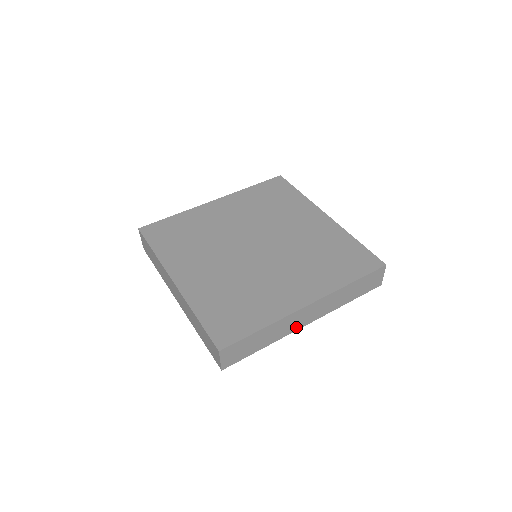
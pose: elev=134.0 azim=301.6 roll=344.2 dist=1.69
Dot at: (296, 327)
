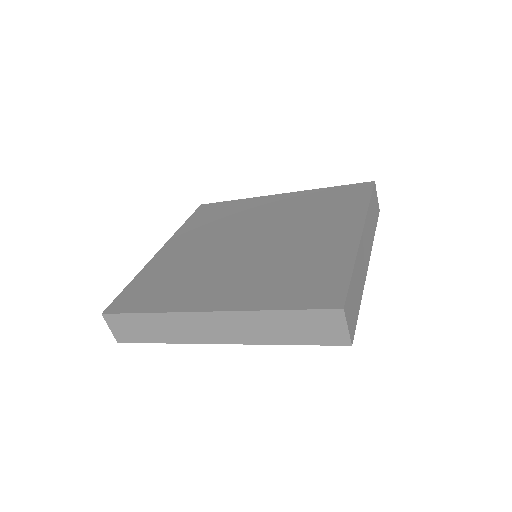
Dot at: (202, 338)
